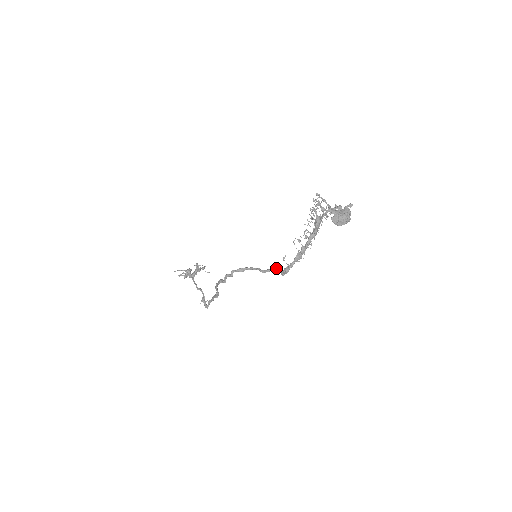
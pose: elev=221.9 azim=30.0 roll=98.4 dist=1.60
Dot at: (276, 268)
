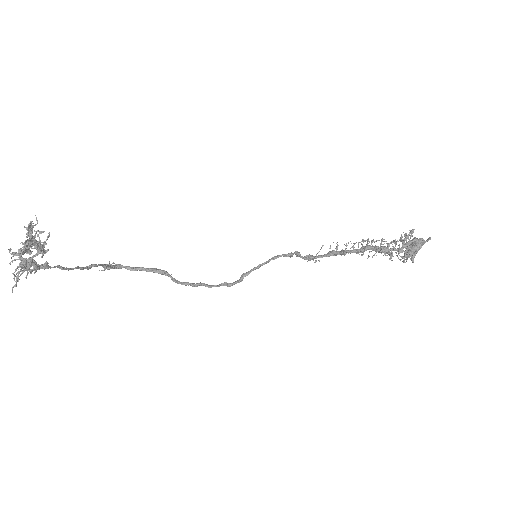
Dot at: occluded
